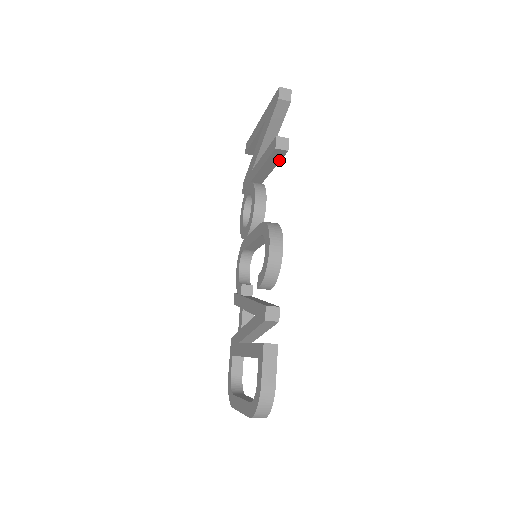
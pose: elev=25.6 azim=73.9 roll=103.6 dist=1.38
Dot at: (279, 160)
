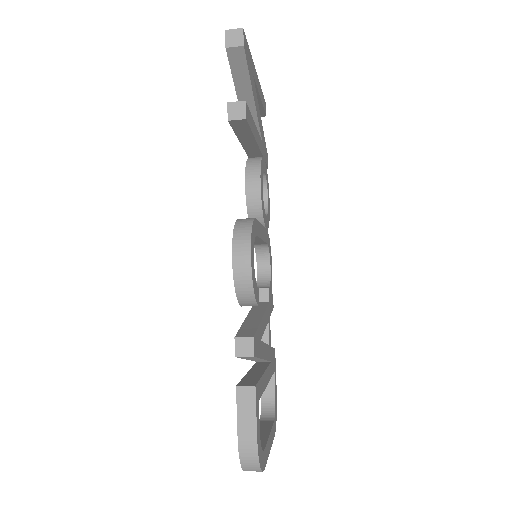
Dot at: (249, 130)
